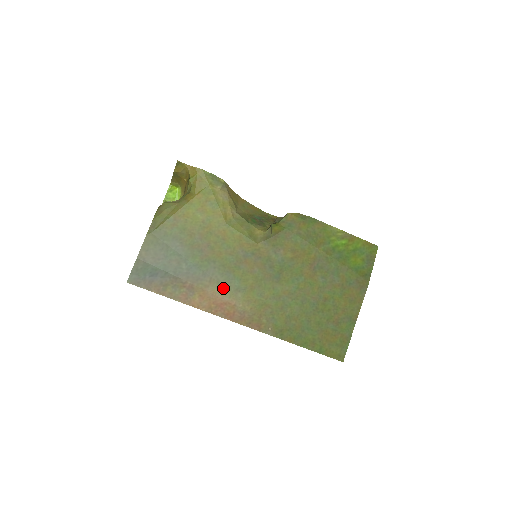
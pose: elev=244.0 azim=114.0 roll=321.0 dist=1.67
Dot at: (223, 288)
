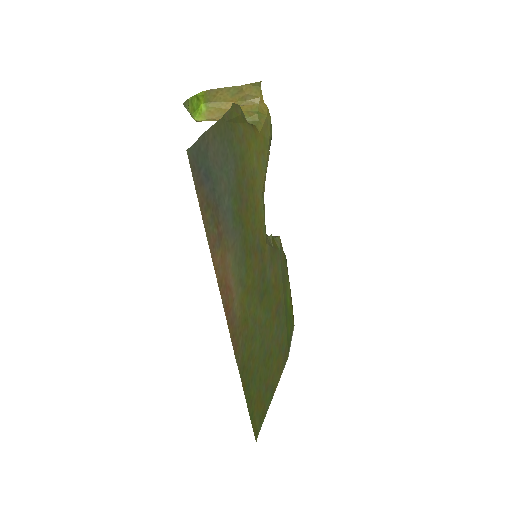
Dot at: (235, 267)
